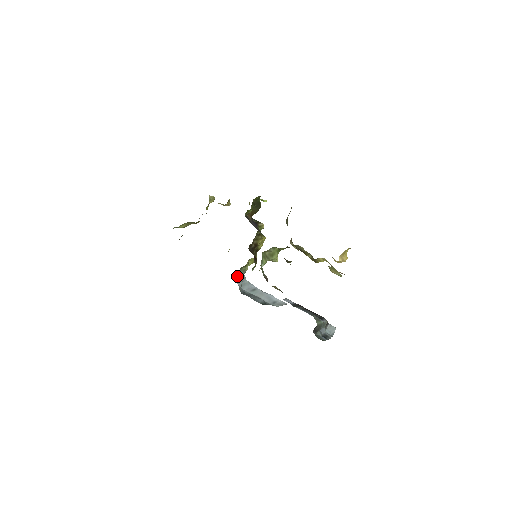
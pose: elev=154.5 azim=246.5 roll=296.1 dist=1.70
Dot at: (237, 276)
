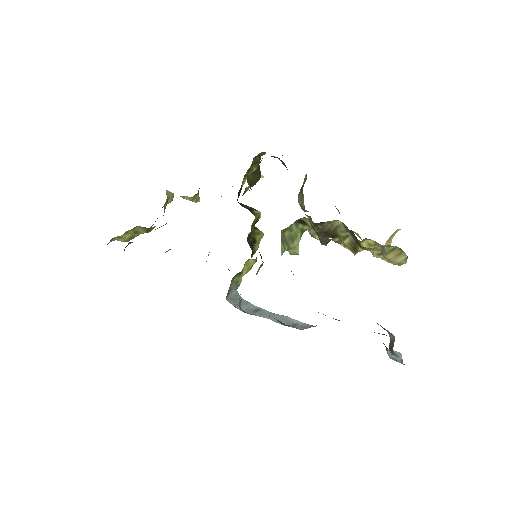
Dot at: occluded
